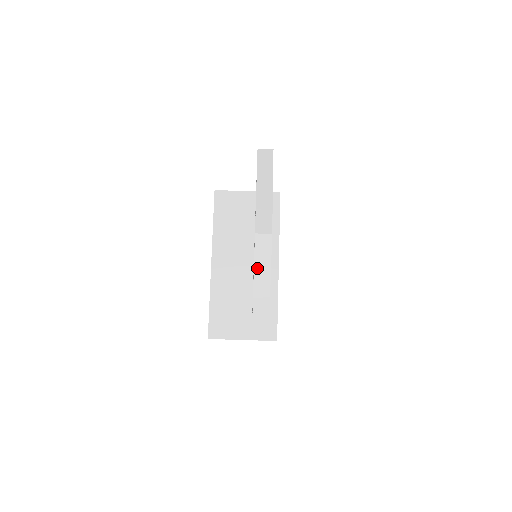
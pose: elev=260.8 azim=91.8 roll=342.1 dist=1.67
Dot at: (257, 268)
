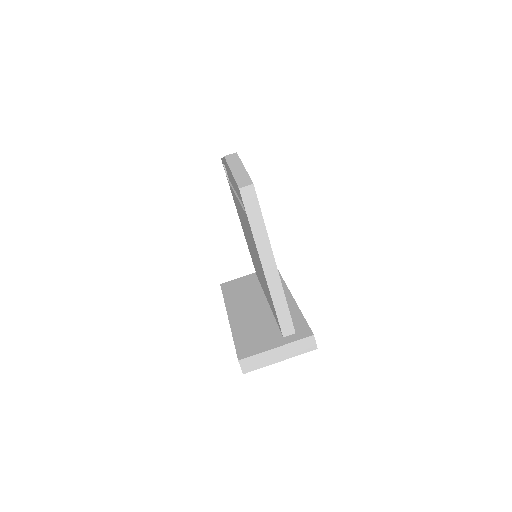
Dot at: (231, 166)
